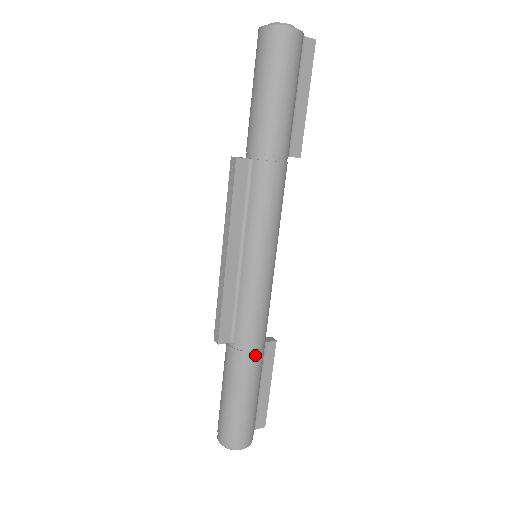
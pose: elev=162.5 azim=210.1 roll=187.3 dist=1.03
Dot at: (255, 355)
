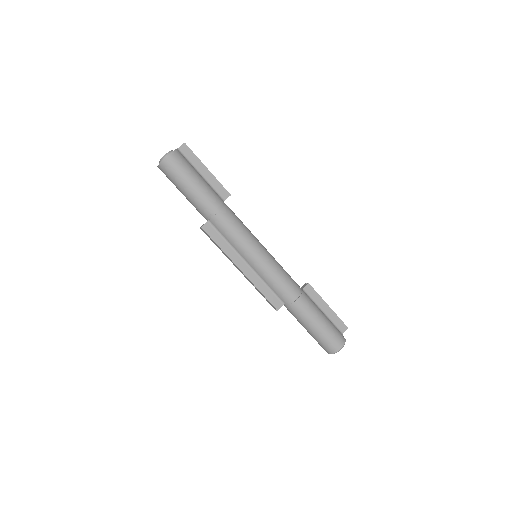
Dot at: (300, 300)
